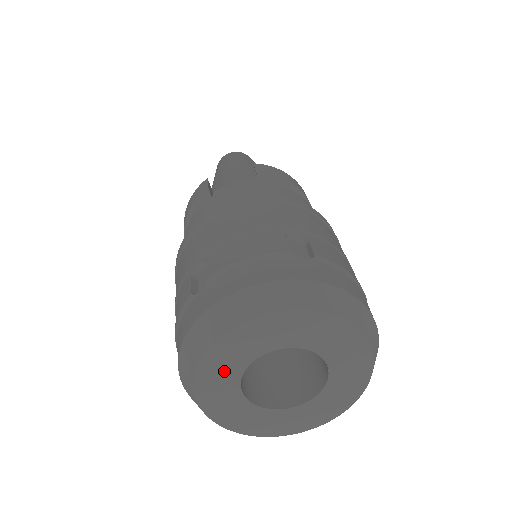
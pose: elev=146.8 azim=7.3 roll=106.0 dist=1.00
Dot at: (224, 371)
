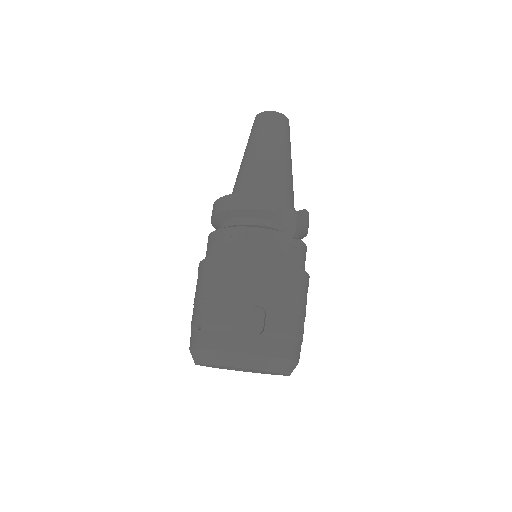
Dot at: occluded
